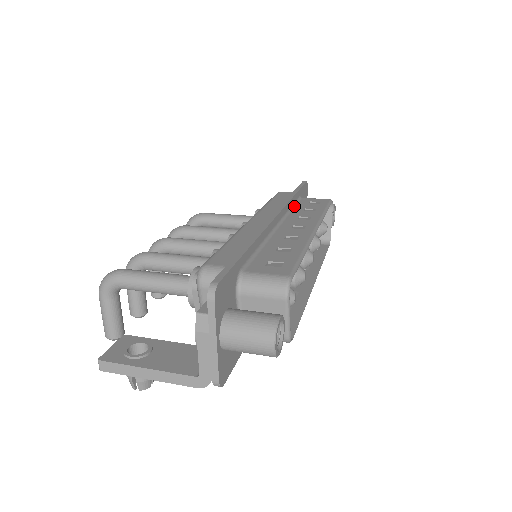
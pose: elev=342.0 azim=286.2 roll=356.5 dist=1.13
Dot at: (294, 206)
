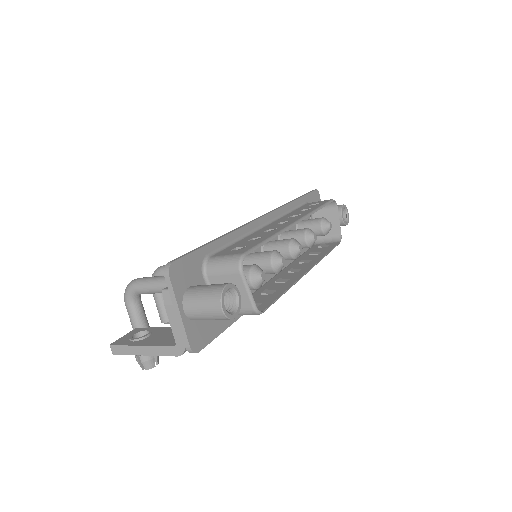
Dot at: (294, 210)
